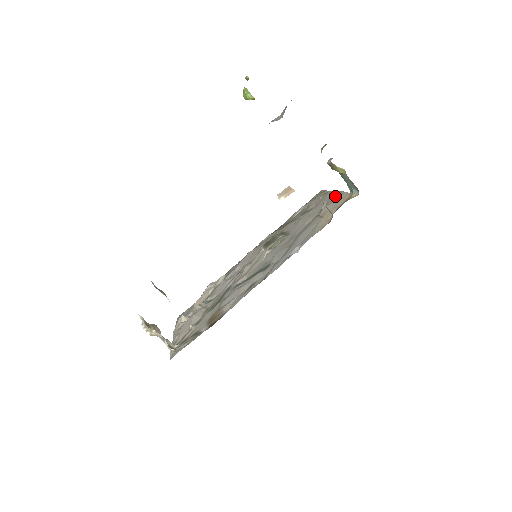
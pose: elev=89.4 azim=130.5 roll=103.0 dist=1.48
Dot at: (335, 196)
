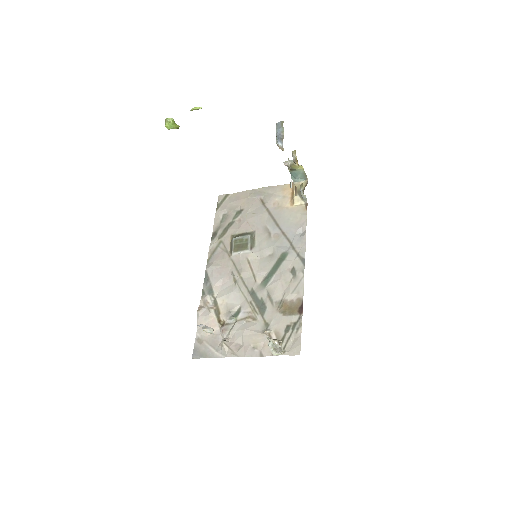
Dot at: (265, 192)
